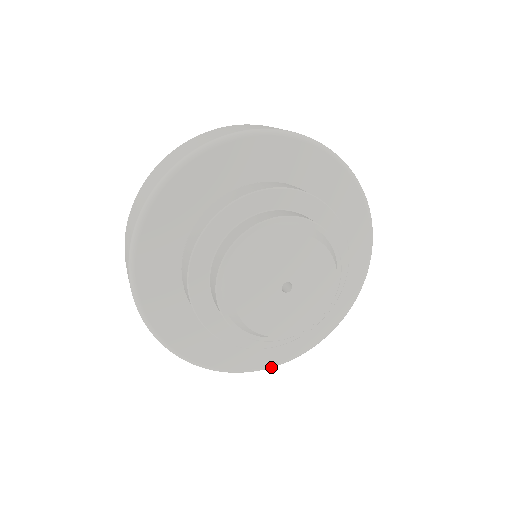
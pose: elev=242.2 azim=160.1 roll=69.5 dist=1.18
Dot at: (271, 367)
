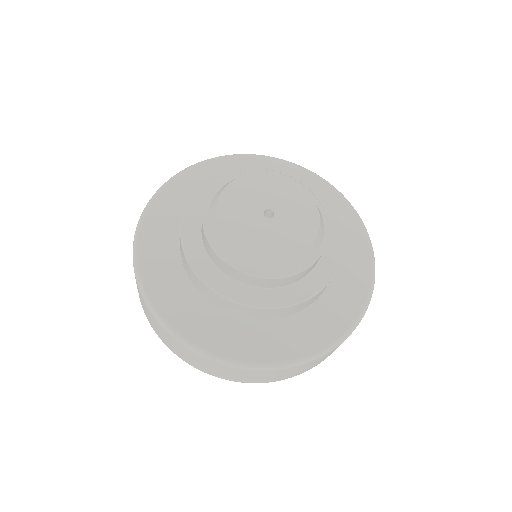
Dot at: (225, 360)
